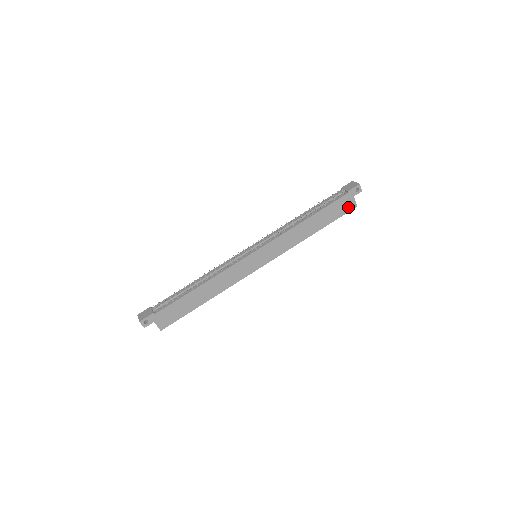
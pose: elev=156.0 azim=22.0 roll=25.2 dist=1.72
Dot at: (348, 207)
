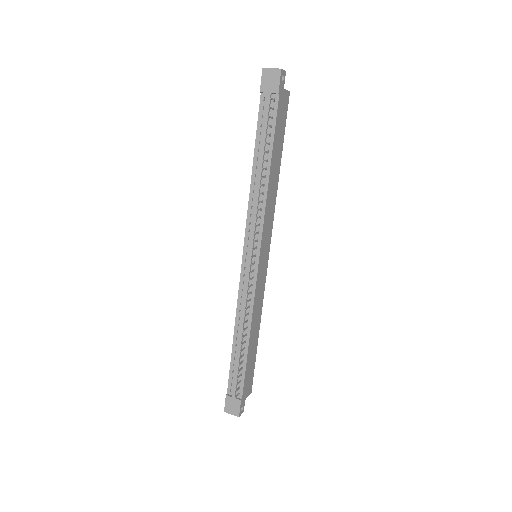
Dot at: (285, 105)
